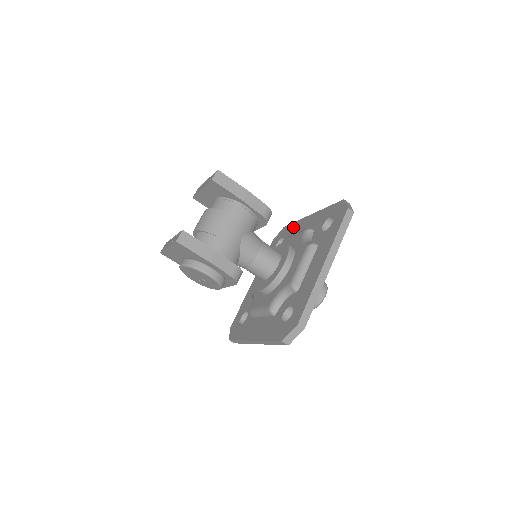
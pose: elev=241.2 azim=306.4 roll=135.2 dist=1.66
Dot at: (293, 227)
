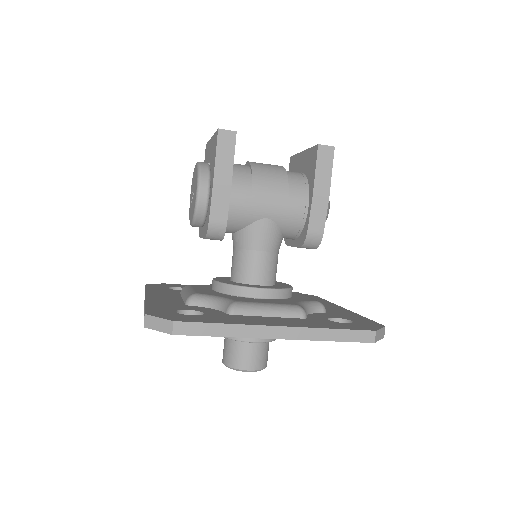
Dot at: (320, 300)
